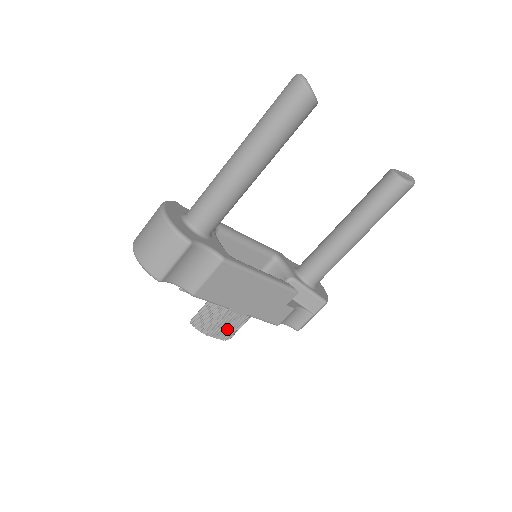
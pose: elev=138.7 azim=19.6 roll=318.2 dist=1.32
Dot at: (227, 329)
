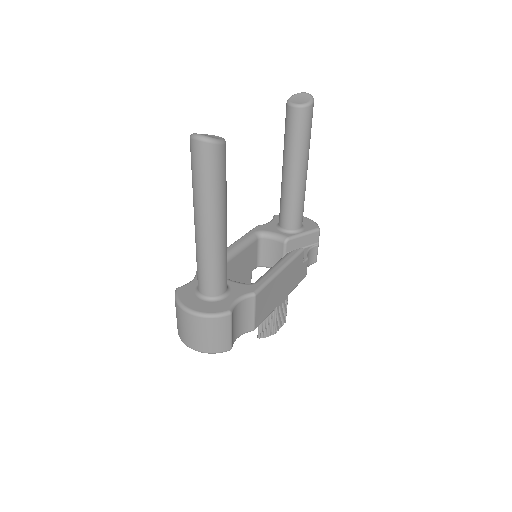
Dot at: (283, 316)
